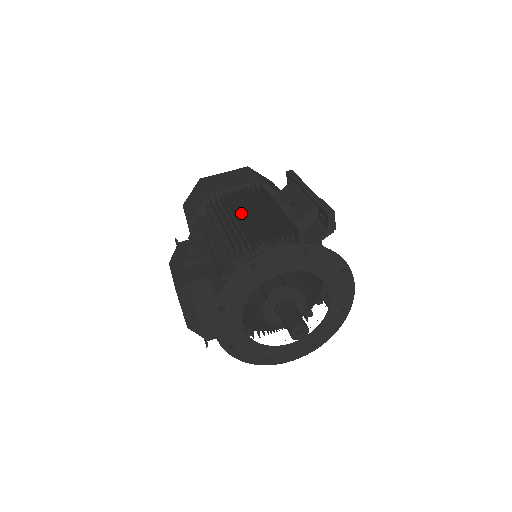
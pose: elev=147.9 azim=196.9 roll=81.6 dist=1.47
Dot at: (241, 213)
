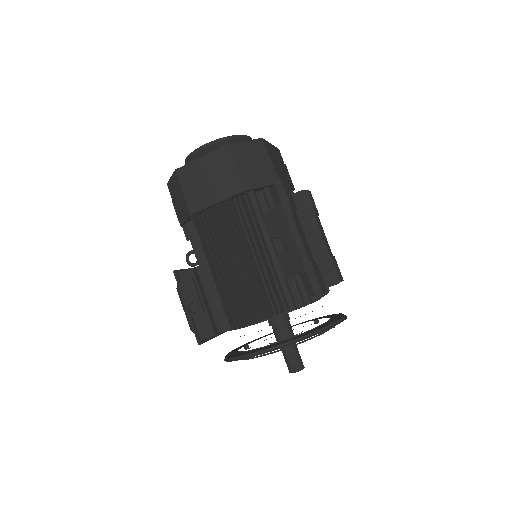
Dot at: (230, 263)
